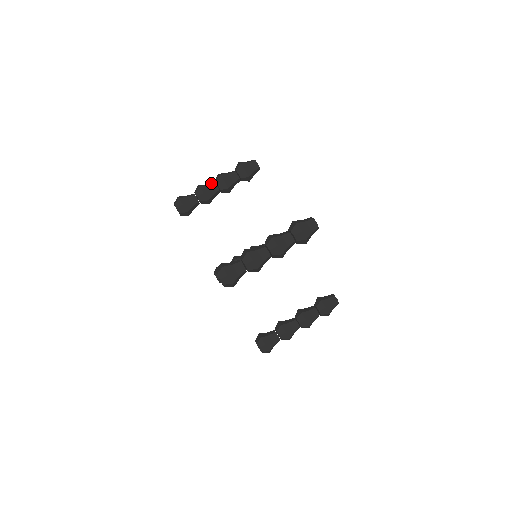
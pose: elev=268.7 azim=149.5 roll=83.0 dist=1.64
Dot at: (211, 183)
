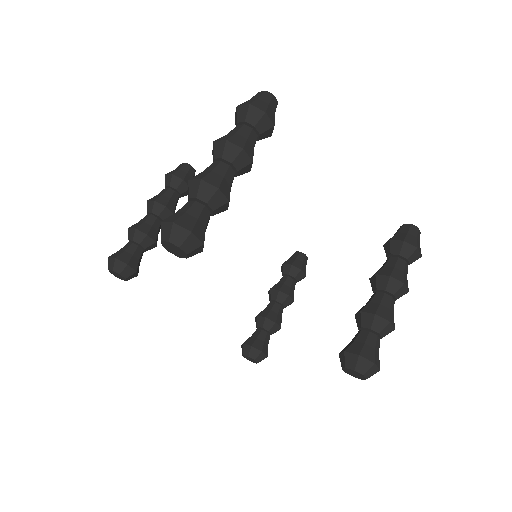
Dot at: (143, 219)
